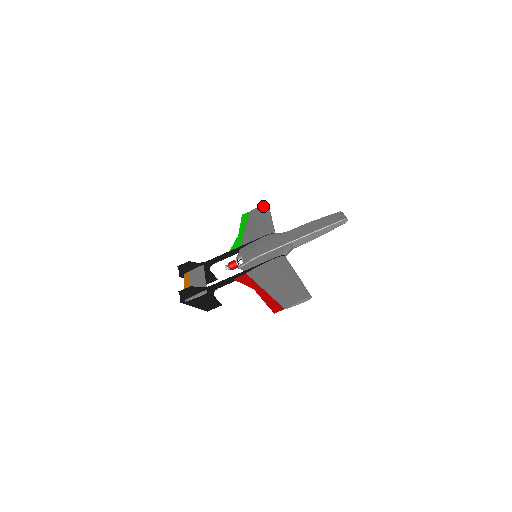
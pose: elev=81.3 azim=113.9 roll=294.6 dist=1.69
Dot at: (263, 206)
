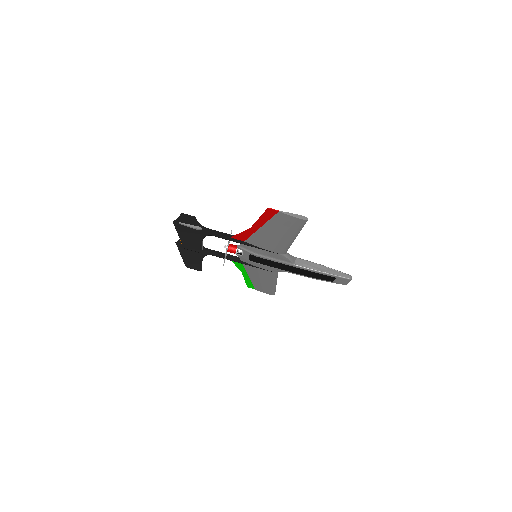
Dot at: occluded
